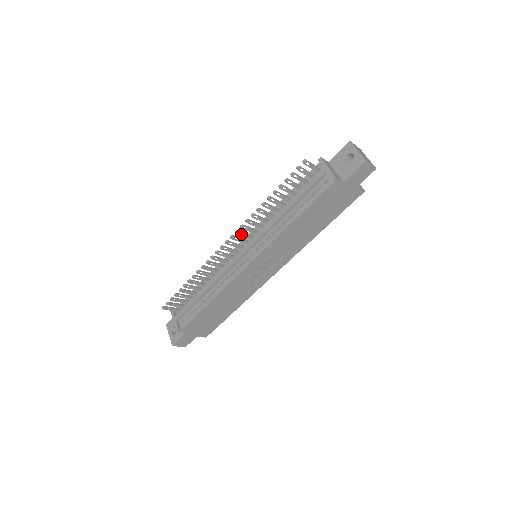
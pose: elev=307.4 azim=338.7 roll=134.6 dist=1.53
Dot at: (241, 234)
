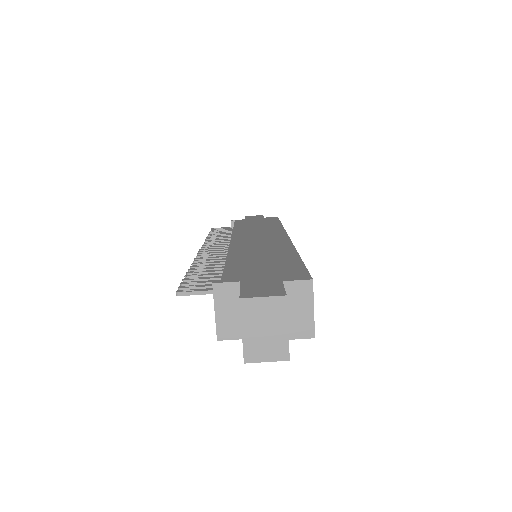
Dot at: (209, 254)
